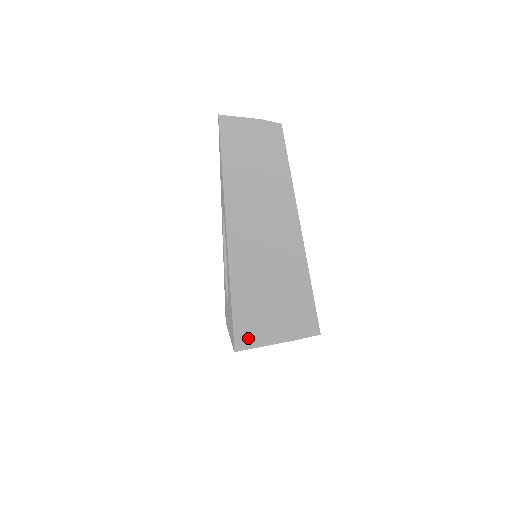
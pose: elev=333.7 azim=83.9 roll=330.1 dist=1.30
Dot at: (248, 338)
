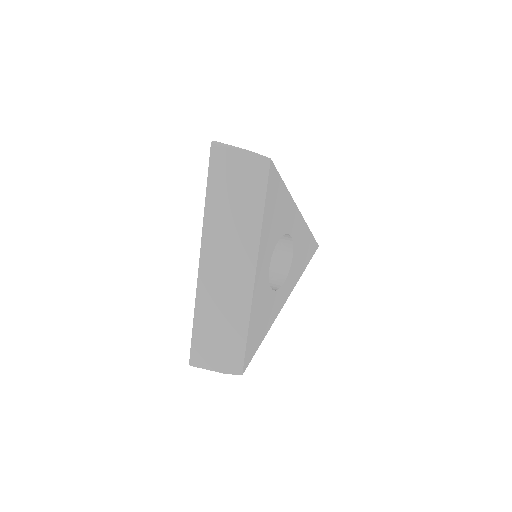
Dot at: (197, 364)
